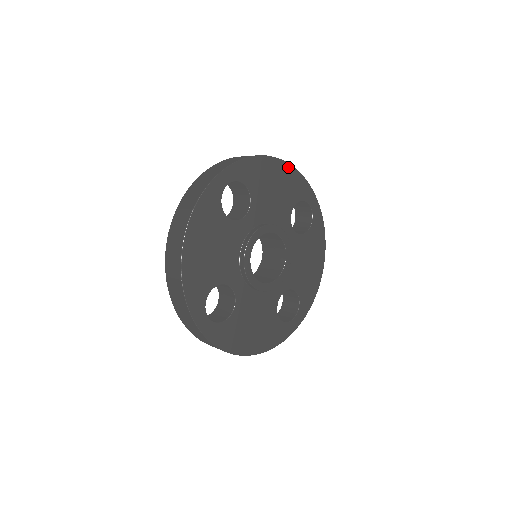
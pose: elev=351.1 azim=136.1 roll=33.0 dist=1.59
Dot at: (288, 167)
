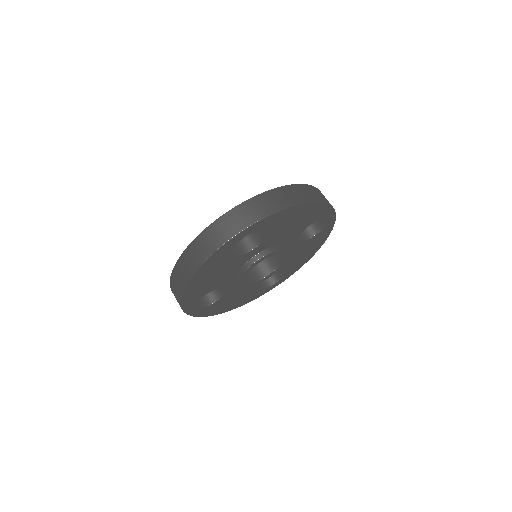
Dot at: (316, 204)
